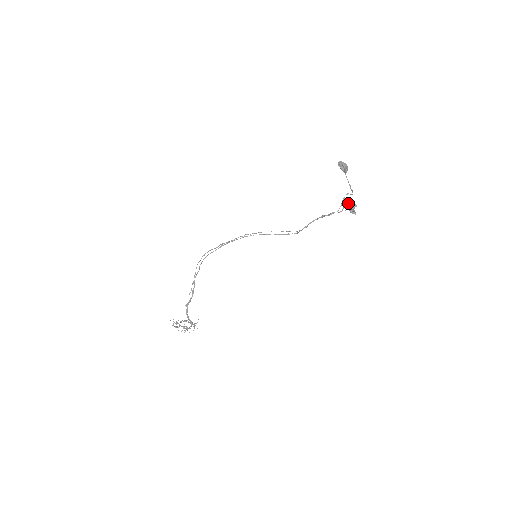
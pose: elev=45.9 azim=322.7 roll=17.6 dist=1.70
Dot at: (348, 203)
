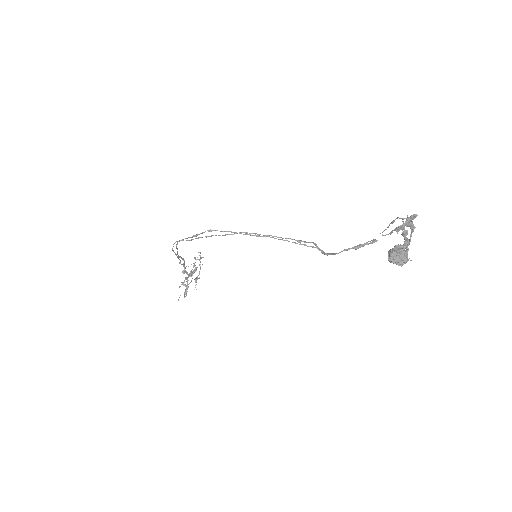
Dot at: occluded
